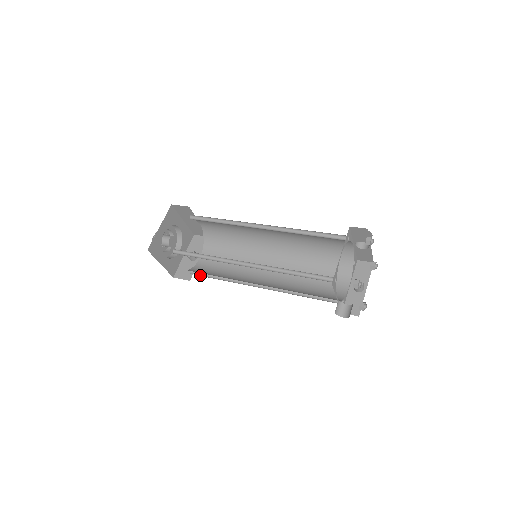
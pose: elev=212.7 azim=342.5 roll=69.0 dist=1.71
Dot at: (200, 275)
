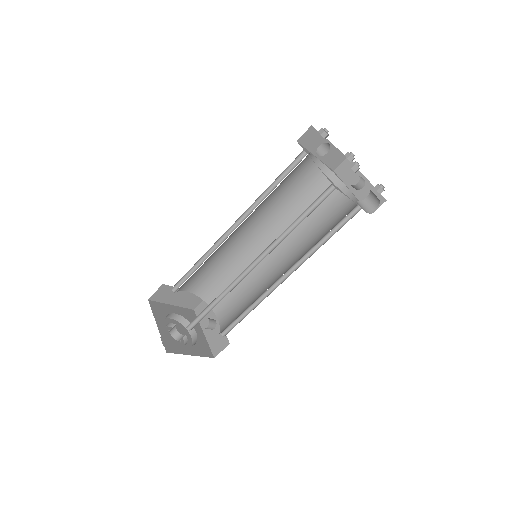
Dot at: (232, 328)
